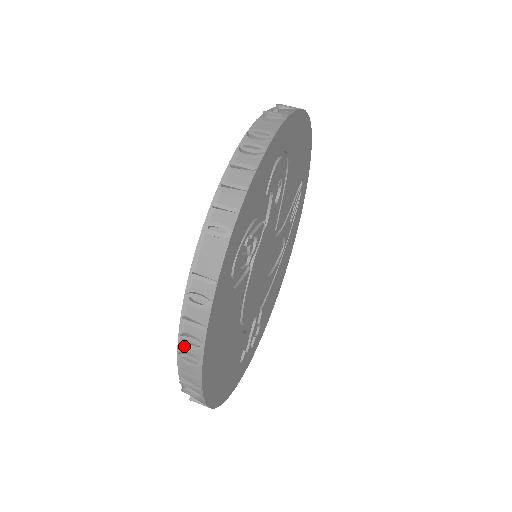
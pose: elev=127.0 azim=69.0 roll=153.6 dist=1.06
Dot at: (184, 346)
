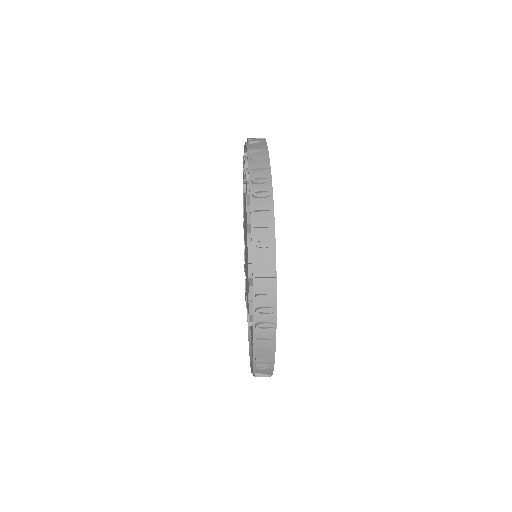
Dot at: (255, 188)
